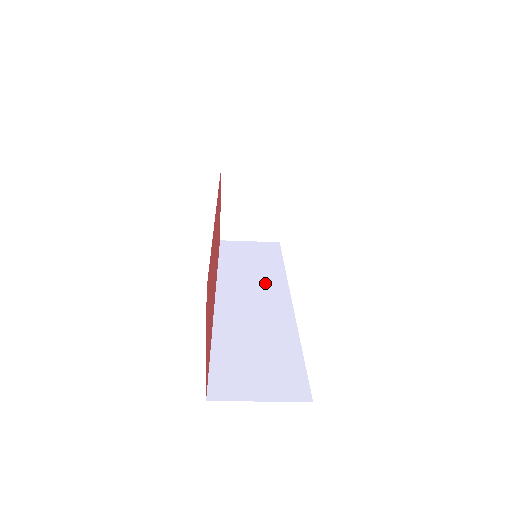
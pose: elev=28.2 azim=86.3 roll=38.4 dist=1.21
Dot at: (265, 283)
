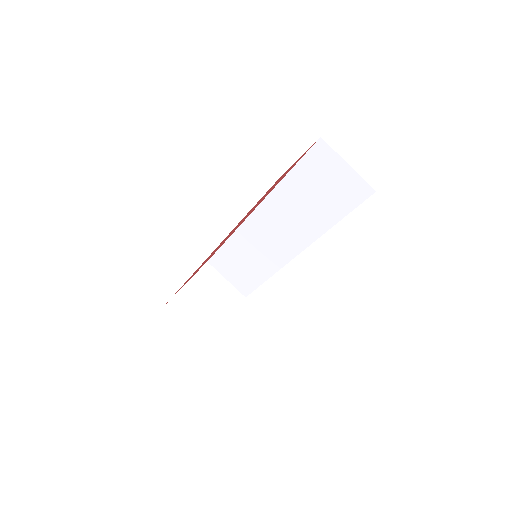
Dot at: occluded
